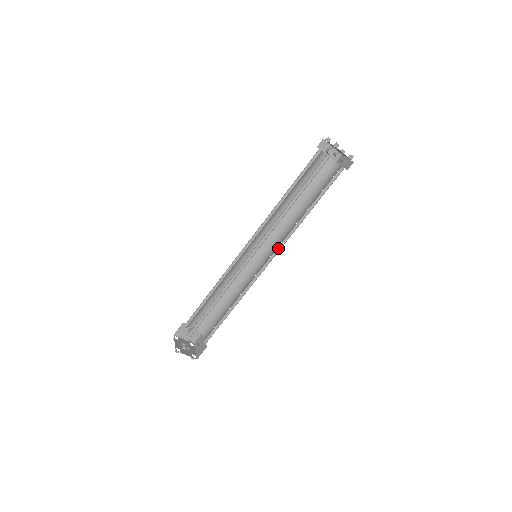
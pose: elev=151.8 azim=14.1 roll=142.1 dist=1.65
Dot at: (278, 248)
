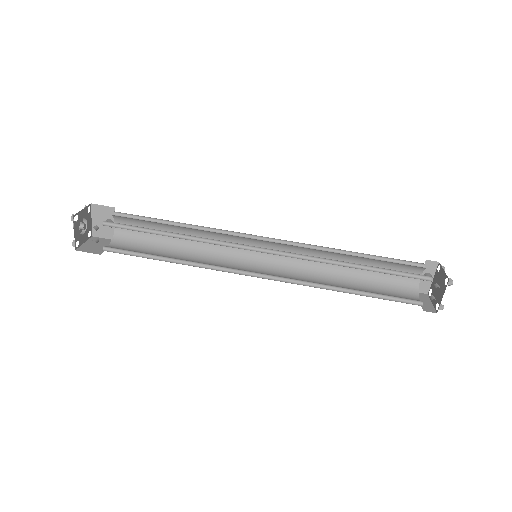
Dot at: (282, 278)
